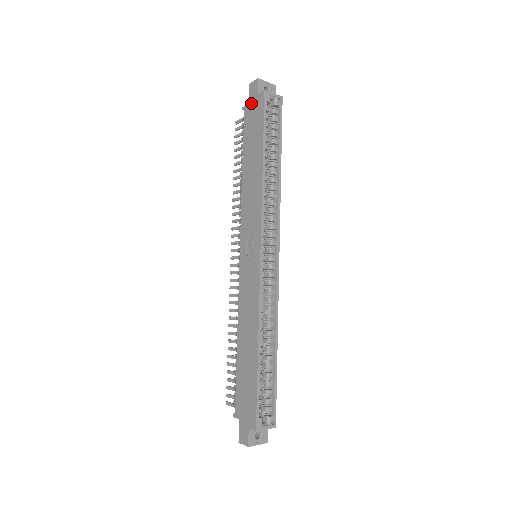
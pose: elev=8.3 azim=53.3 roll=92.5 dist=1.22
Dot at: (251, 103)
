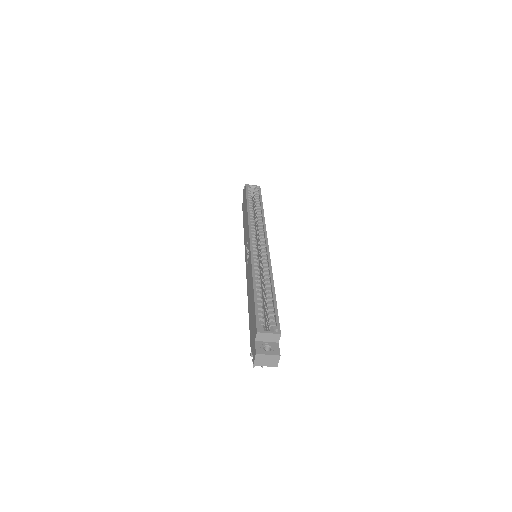
Dot at: (243, 198)
